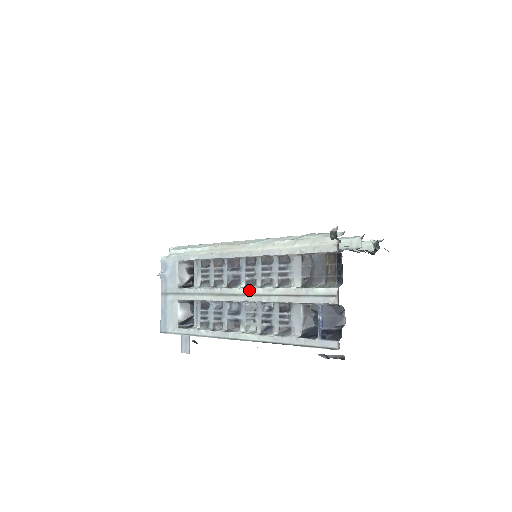
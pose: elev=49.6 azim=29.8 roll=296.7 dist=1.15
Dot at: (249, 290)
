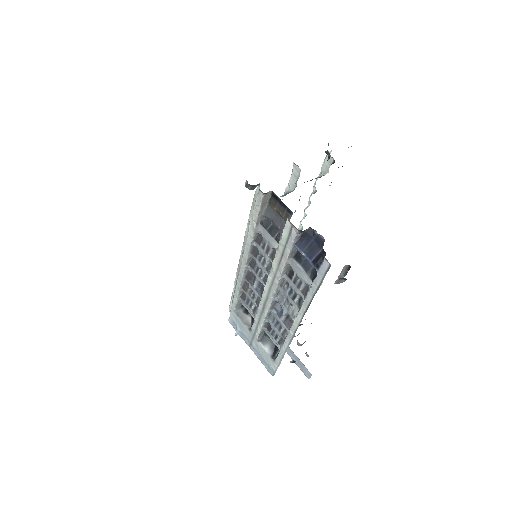
Dot at: (266, 285)
